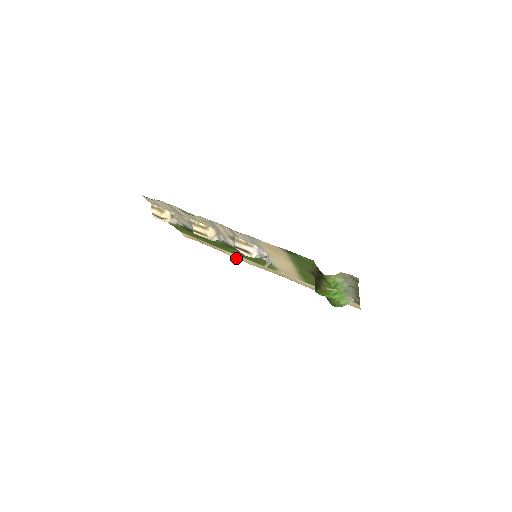
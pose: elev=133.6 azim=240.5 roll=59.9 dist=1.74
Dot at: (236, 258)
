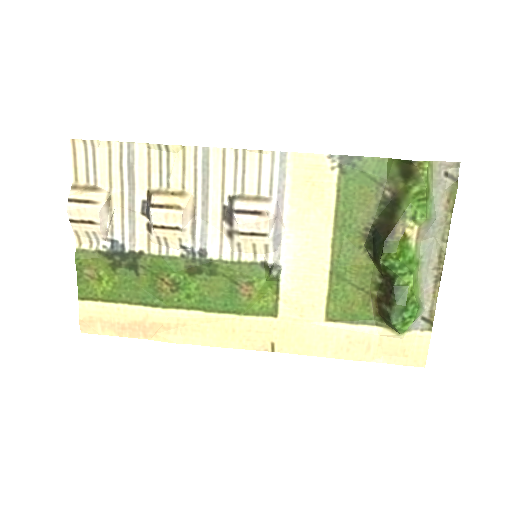
Dot at: (184, 342)
